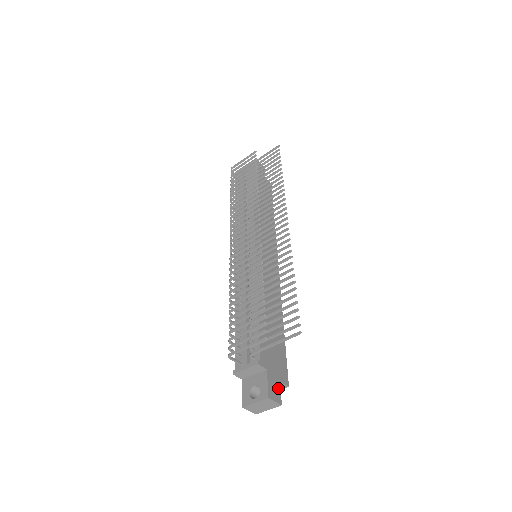
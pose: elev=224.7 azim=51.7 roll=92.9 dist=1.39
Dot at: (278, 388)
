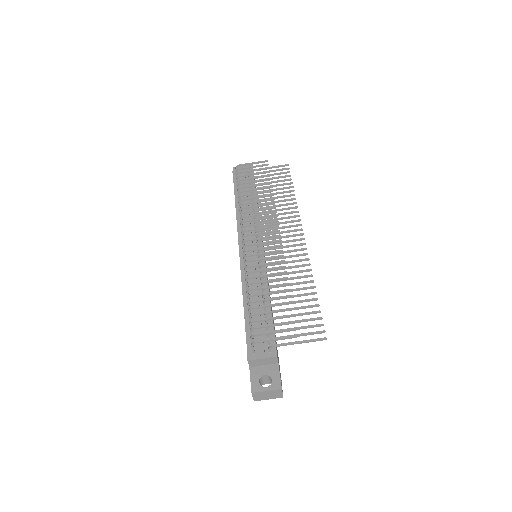
Dot at: occluded
